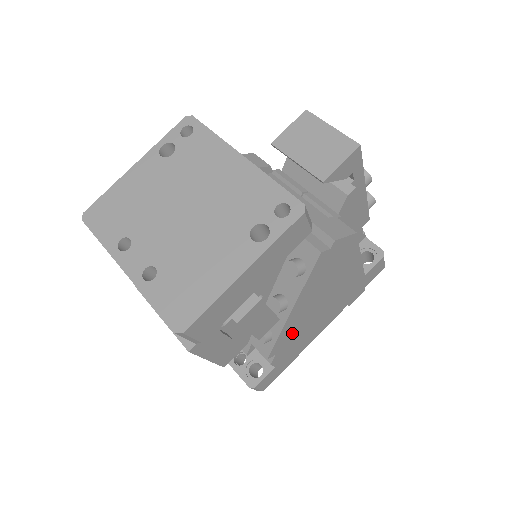
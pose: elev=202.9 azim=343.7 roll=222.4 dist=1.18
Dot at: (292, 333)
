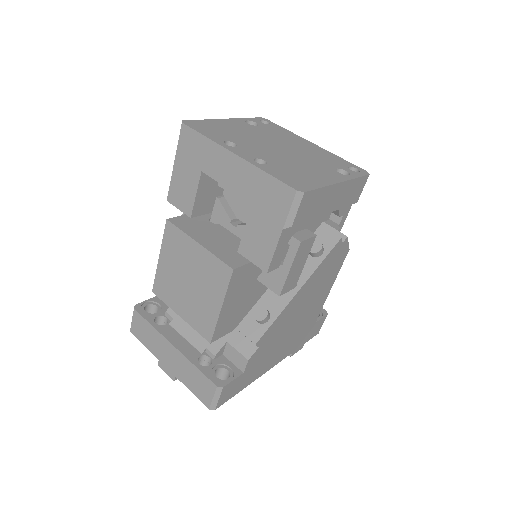
Dot at: (277, 329)
